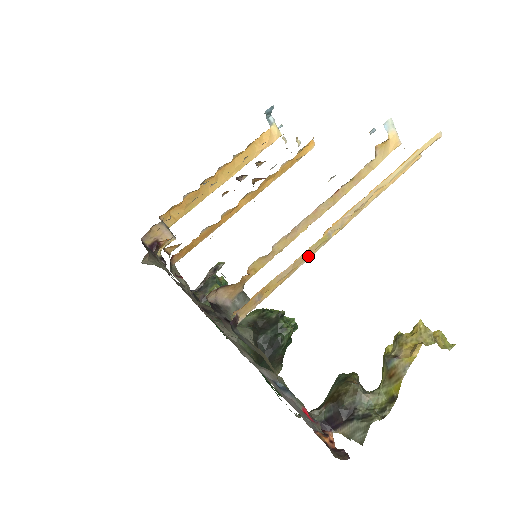
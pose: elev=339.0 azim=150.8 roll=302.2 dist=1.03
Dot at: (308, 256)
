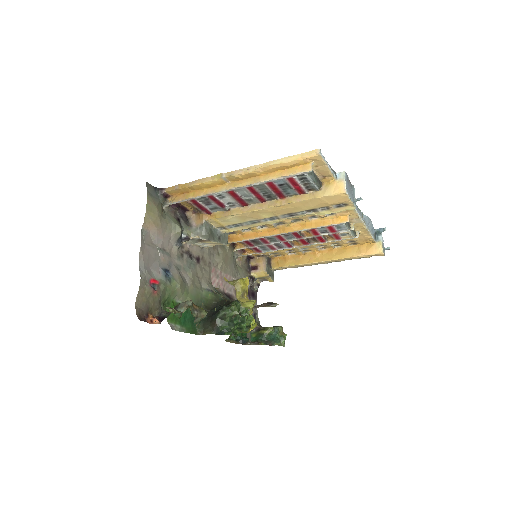
Dot at: (216, 191)
